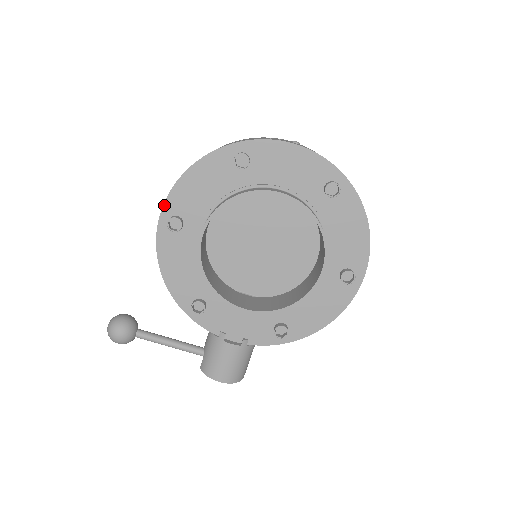
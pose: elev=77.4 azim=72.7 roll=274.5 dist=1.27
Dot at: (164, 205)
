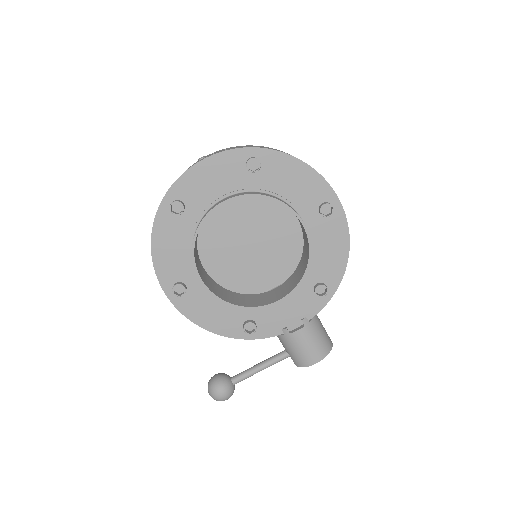
Dot at: (161, 284)
